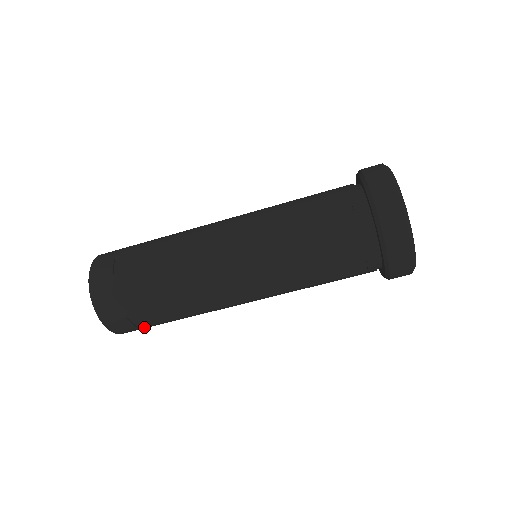
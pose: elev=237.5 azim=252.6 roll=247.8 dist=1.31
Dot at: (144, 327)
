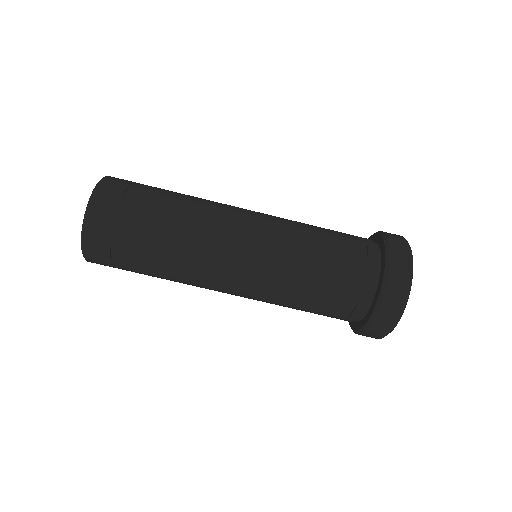
Dot at: (116, 266)
